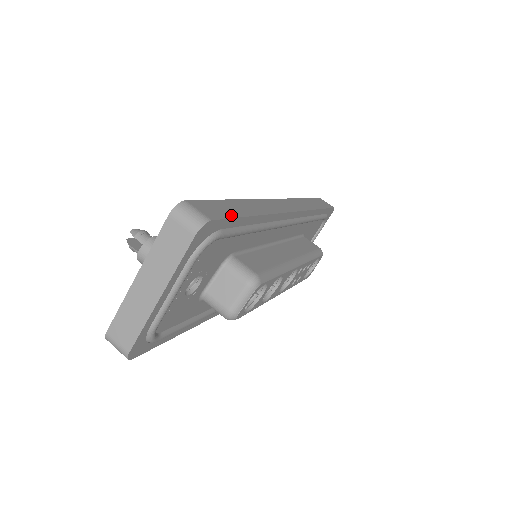
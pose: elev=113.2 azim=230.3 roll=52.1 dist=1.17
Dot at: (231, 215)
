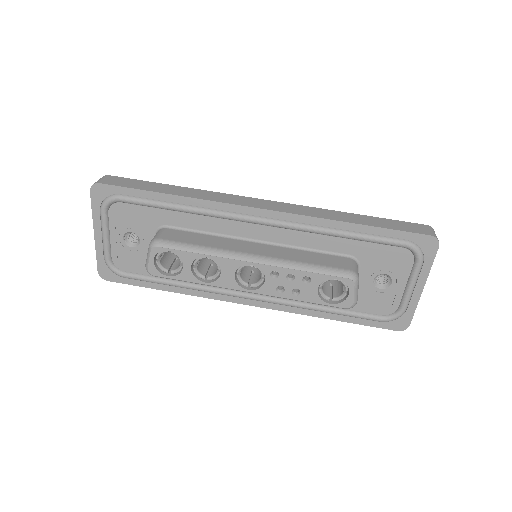
Dot at: (132, 187)
